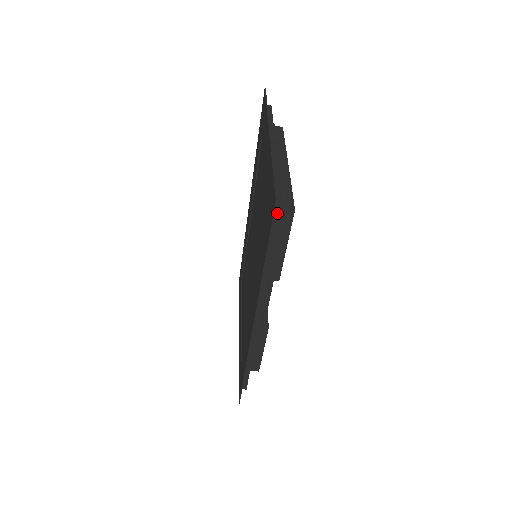
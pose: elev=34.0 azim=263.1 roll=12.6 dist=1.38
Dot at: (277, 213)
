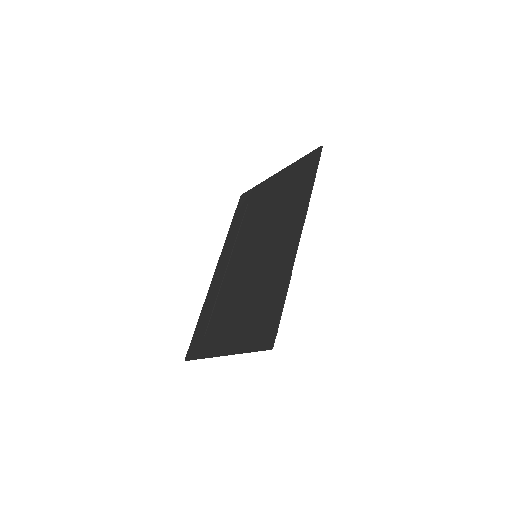
Dot at: occluded
